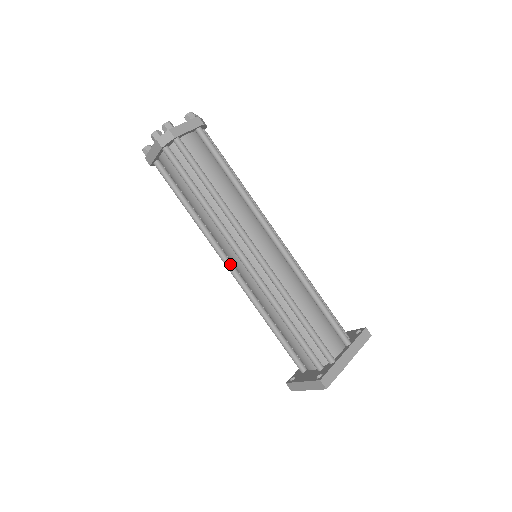
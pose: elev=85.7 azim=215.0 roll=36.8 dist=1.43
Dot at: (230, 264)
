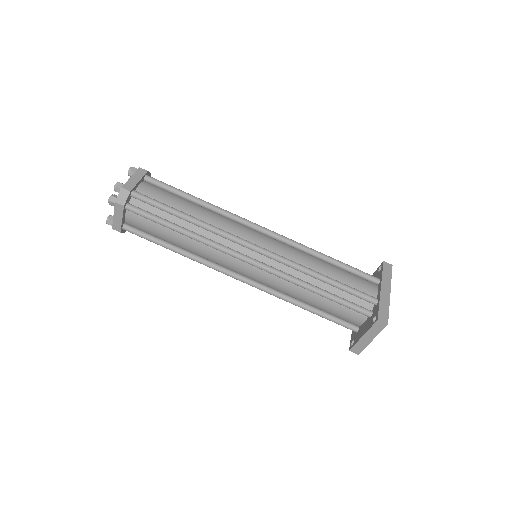
Dot at: (238, 275)
